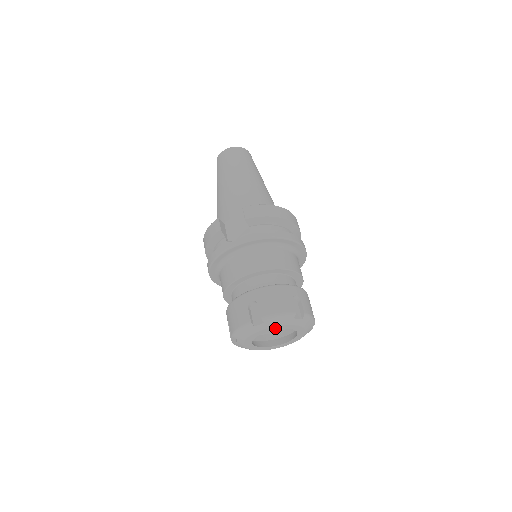
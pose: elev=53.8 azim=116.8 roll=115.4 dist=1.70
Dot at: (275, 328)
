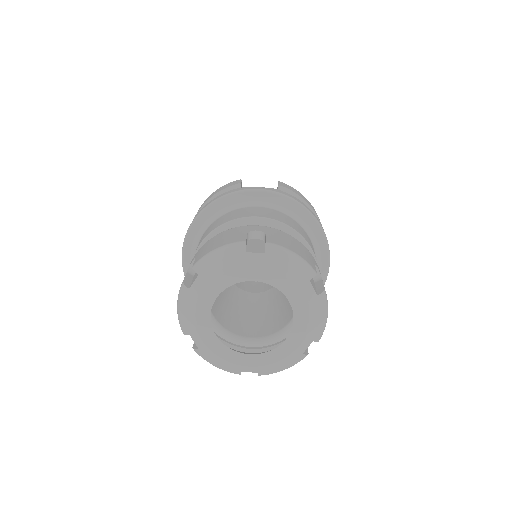
Dot at: (273, 279)
